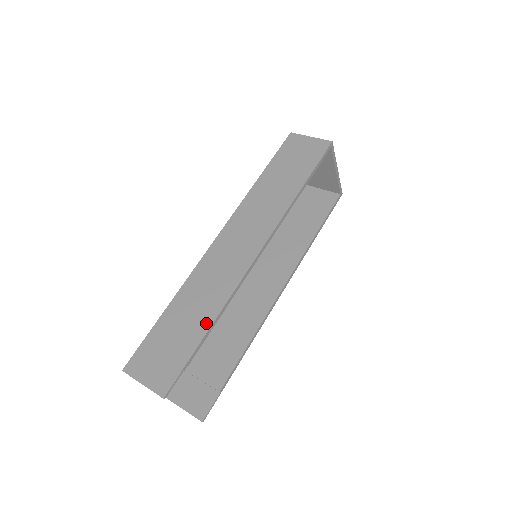
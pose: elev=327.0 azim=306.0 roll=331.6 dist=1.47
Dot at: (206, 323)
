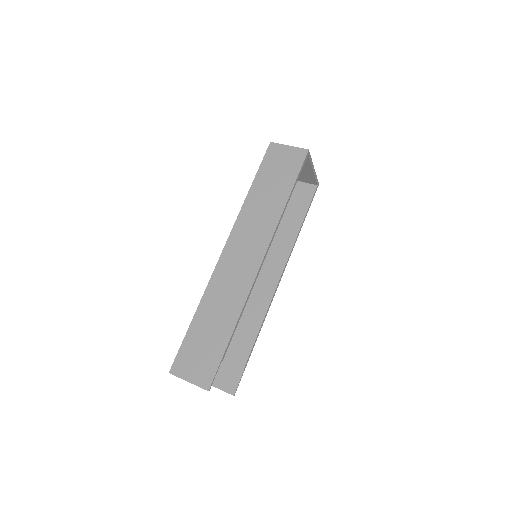
Dot at: (230, 326)
